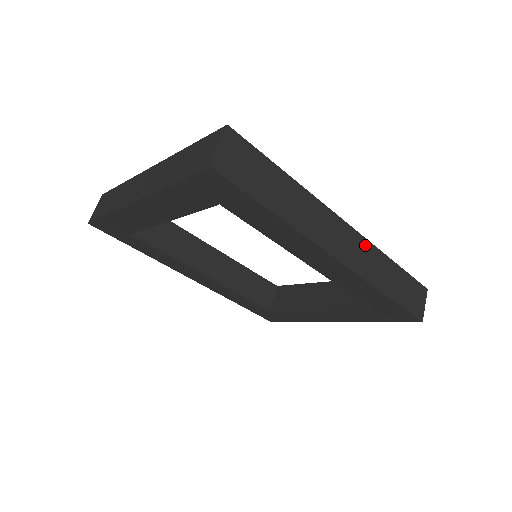
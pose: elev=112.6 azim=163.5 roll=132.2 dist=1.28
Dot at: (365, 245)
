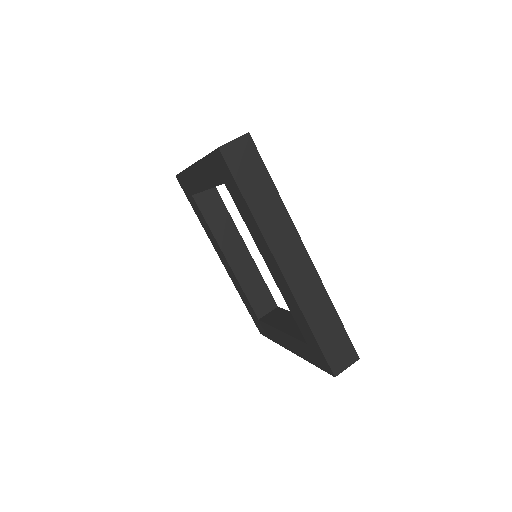
Dot at: (315, 279)
